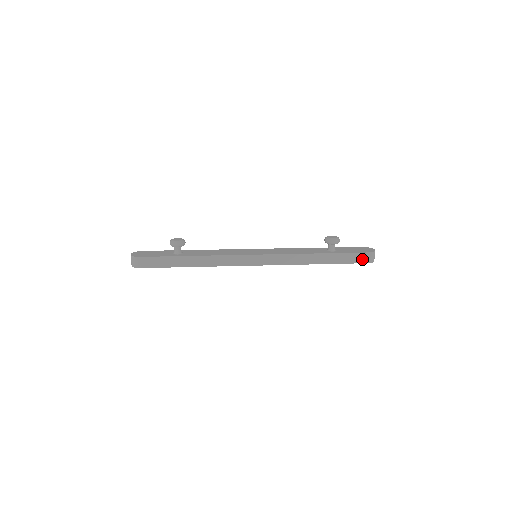
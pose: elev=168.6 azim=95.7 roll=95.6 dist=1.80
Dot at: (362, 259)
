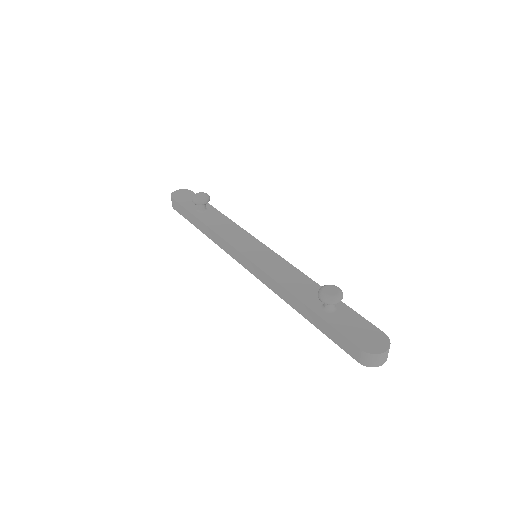
Dot at: (351, 350)
